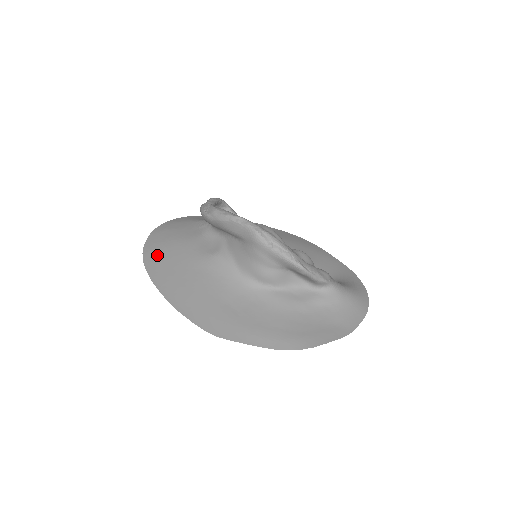
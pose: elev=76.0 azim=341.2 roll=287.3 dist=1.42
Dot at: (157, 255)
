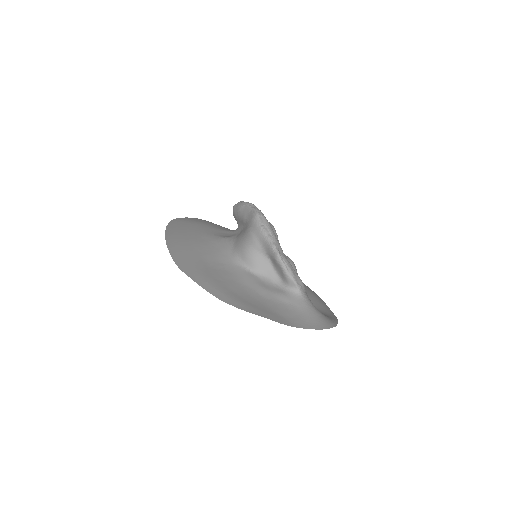
Dot at: (184, 222)
